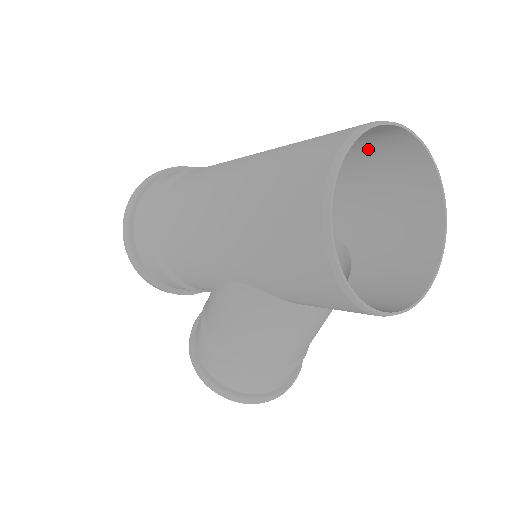
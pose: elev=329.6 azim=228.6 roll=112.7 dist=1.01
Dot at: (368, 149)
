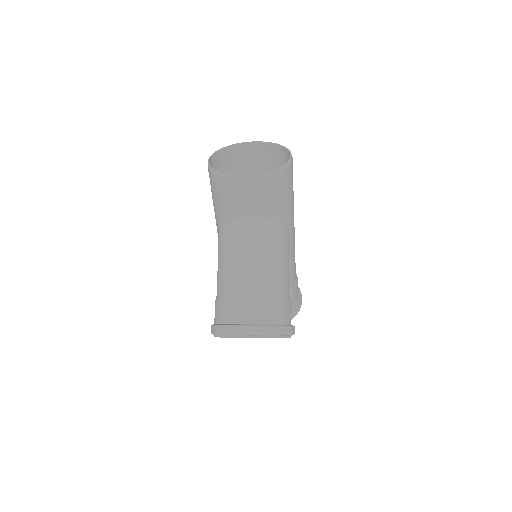
Dot at: occluded
